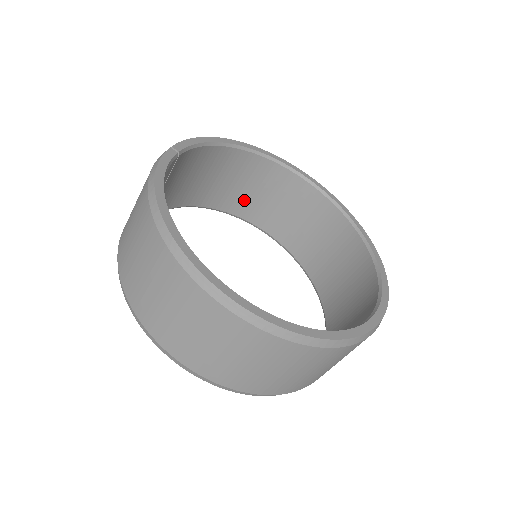
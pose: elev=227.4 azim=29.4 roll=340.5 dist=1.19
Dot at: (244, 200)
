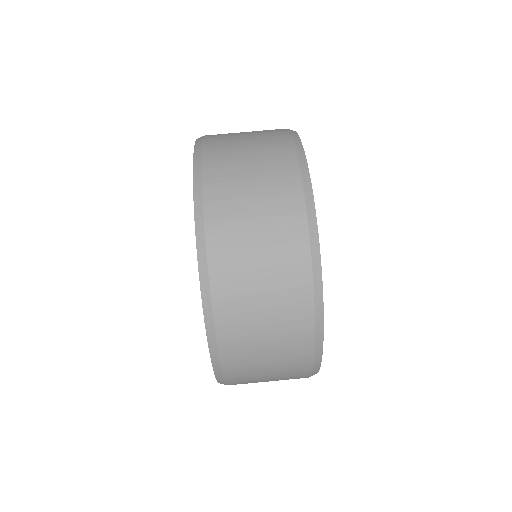
Dot at: occluded
